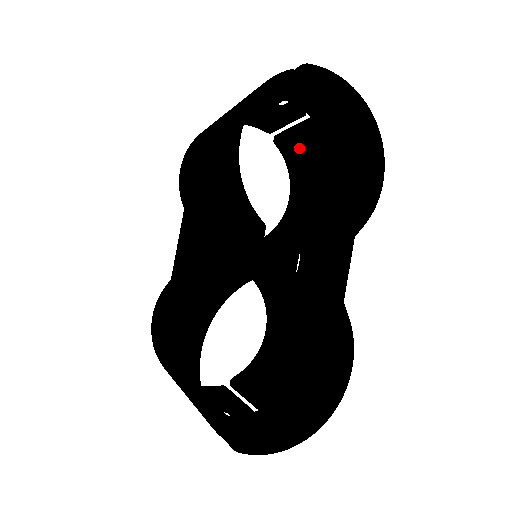
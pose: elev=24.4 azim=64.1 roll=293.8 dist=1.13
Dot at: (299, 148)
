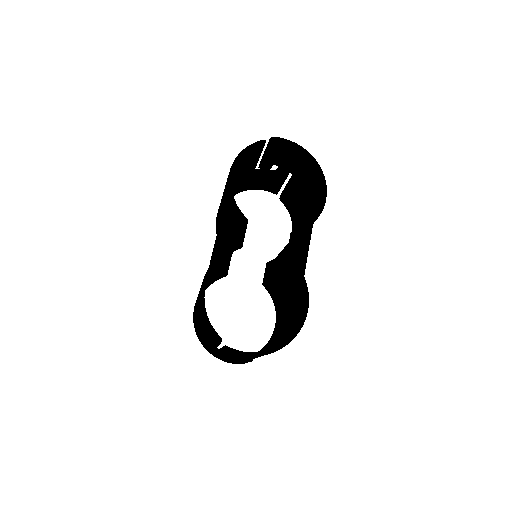
Dot at: (292, 198)
